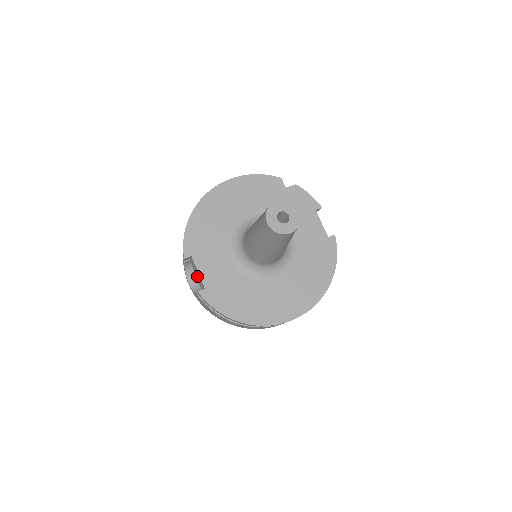
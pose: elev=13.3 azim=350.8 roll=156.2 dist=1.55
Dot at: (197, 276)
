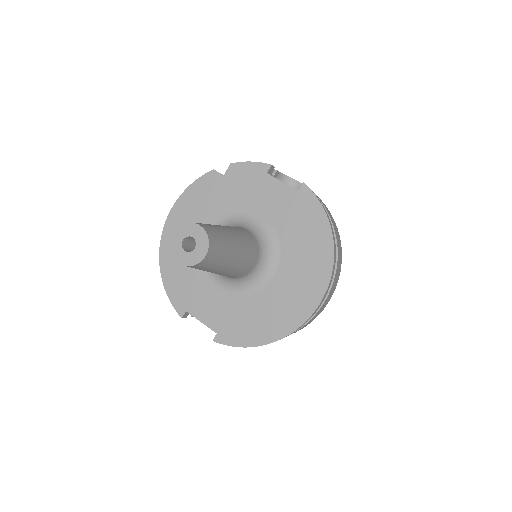
Dot at: occluded
